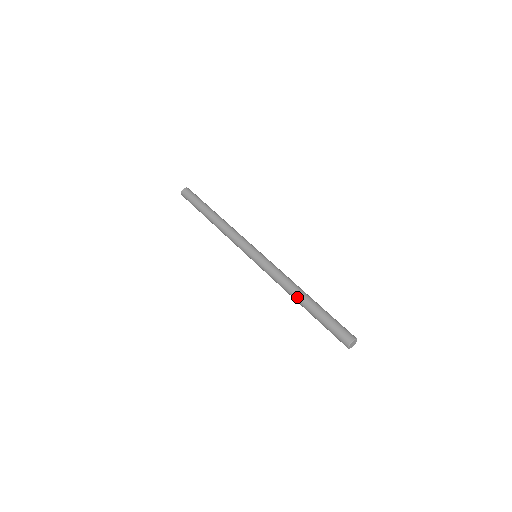
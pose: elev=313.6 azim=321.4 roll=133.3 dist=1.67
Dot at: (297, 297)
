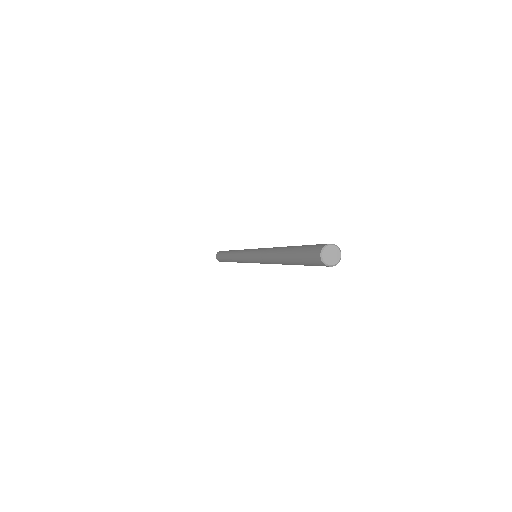
Dot at: (278, 250)
